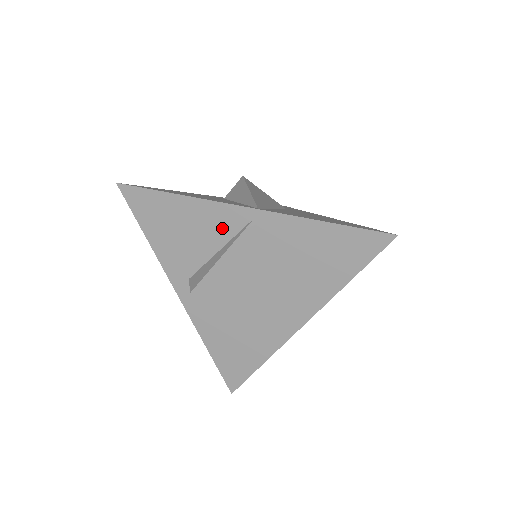
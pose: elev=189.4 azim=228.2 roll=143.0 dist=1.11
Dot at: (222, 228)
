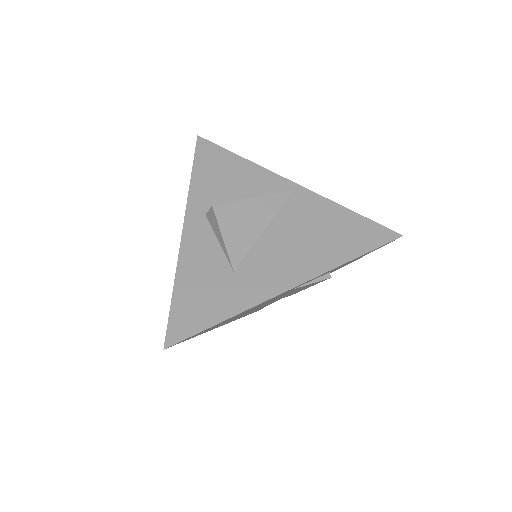
Dot at: (263, 188)
